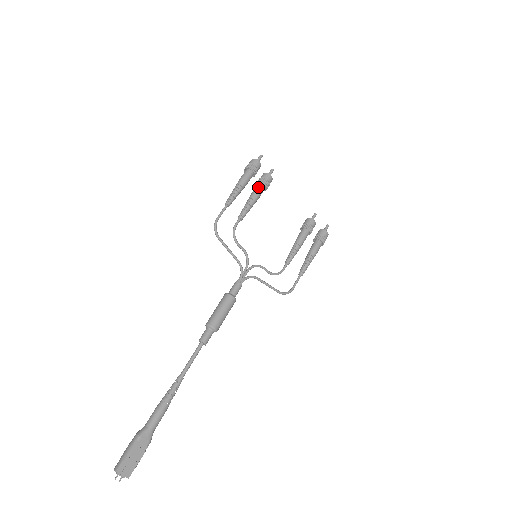
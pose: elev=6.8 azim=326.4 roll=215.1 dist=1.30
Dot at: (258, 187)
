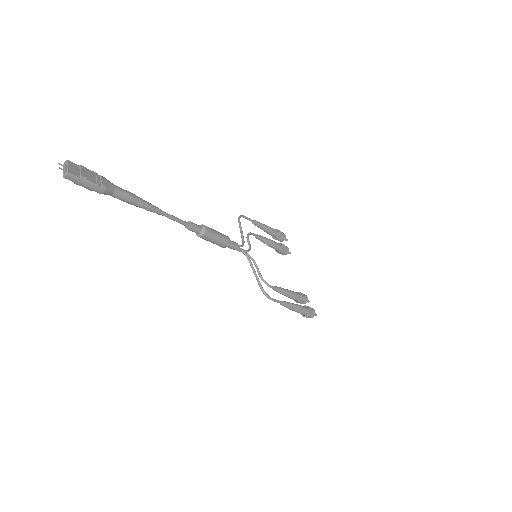
Dot at: occluded
